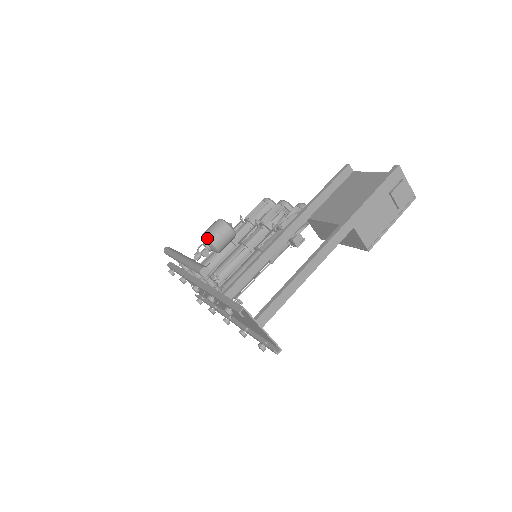
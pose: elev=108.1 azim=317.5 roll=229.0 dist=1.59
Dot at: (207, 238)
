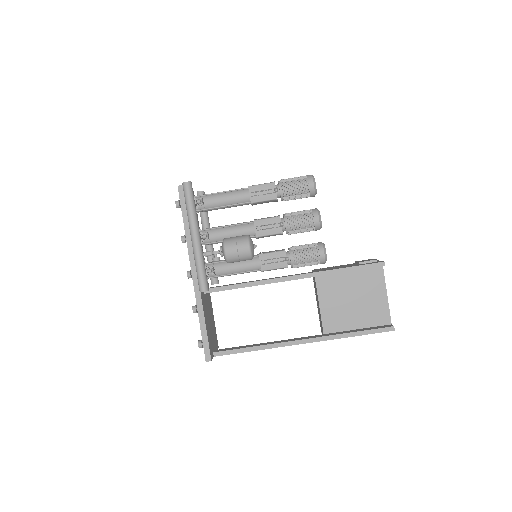
Dot at: (226, 259)
